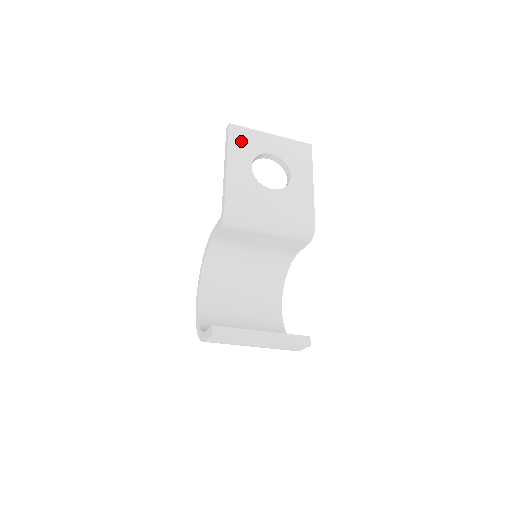
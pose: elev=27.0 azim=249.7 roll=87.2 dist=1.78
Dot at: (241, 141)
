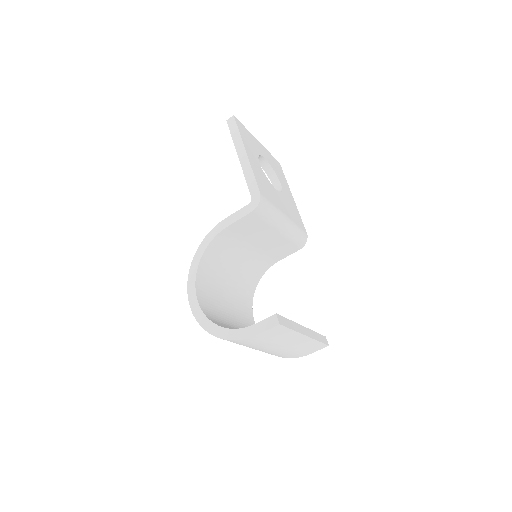
Dot at: (246, 136)
